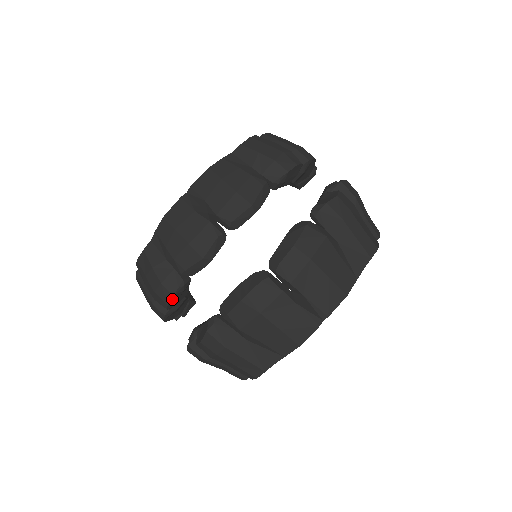
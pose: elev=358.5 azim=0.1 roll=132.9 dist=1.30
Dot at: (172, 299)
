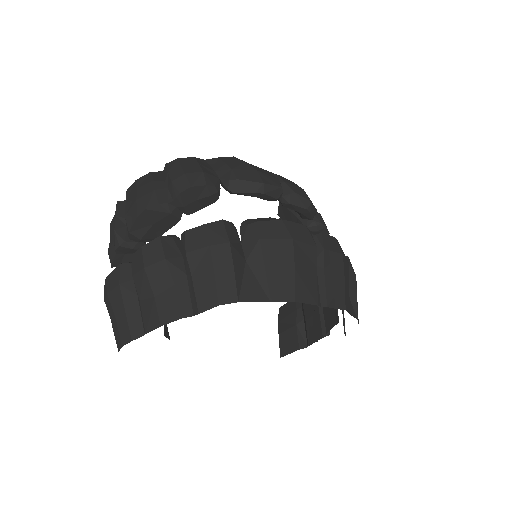
Dot at: (198, 188)
